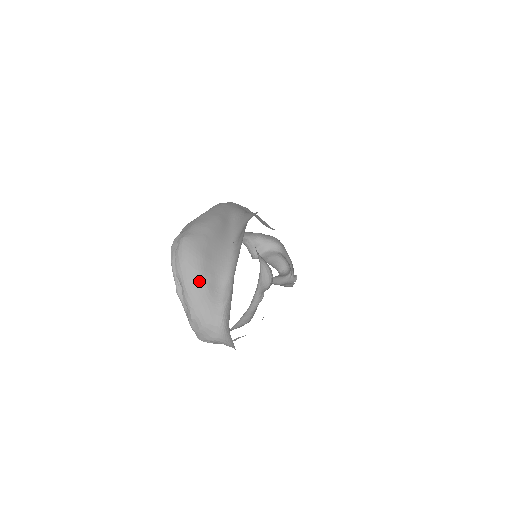
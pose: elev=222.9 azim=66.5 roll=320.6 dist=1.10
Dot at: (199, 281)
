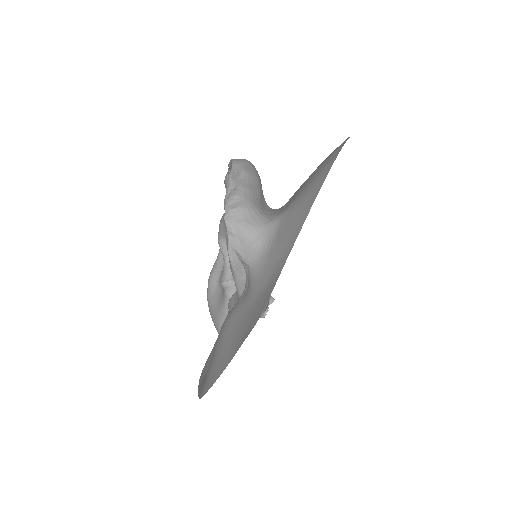
Dot at: (256, 182)
